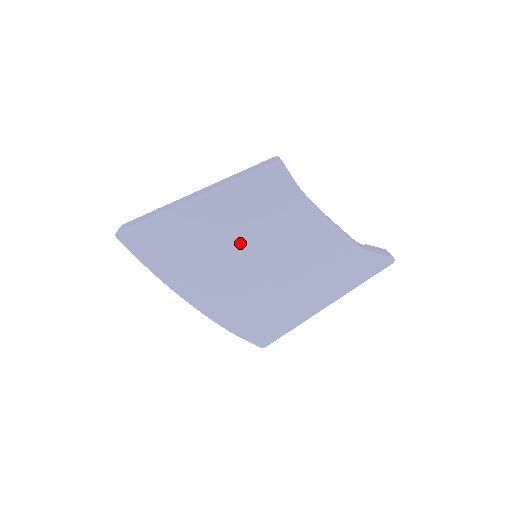
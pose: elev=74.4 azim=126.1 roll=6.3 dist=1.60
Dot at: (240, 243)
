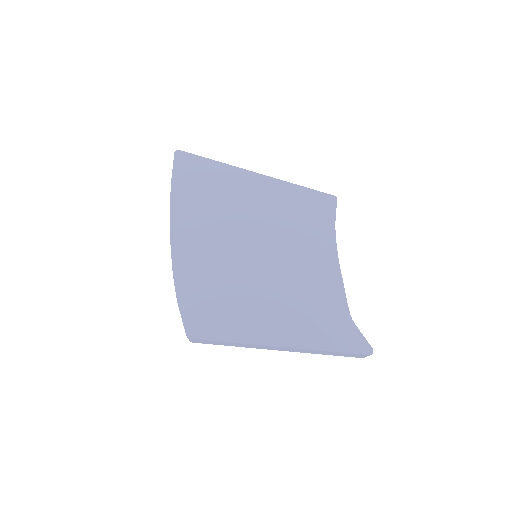
Dot at: (256, 229)
